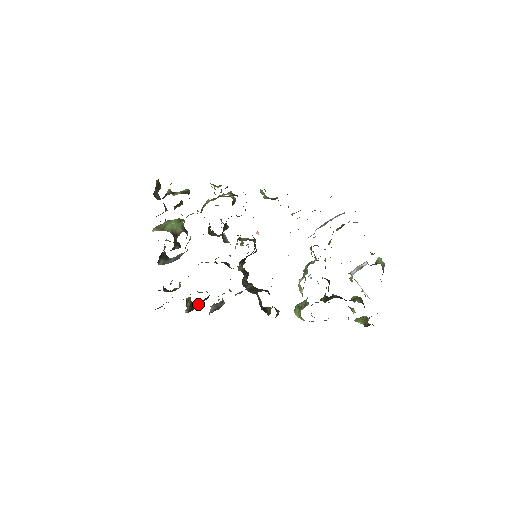
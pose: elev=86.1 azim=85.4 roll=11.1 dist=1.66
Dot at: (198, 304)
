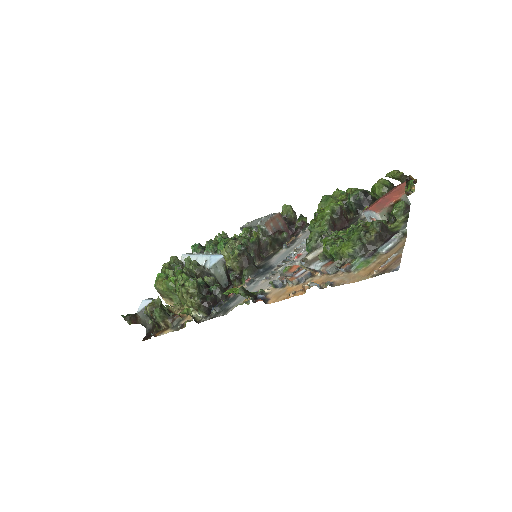
Dot at: occluded
